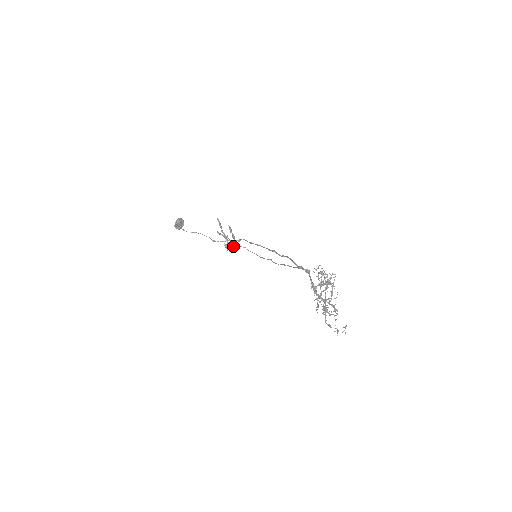
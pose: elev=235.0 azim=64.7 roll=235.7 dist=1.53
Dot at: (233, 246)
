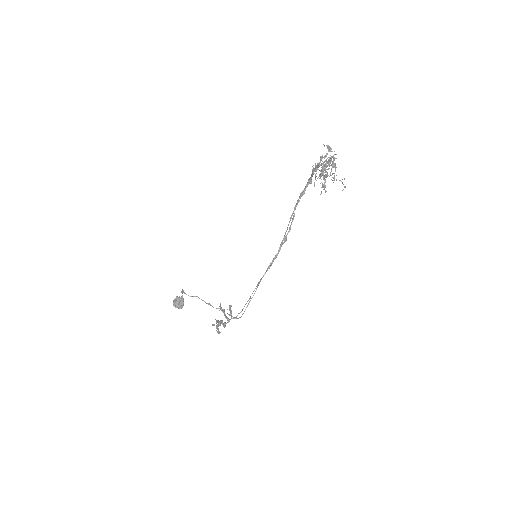
Dot at: (226, 323)
